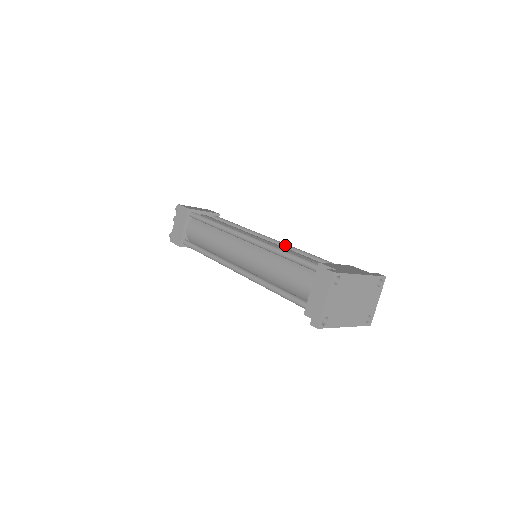
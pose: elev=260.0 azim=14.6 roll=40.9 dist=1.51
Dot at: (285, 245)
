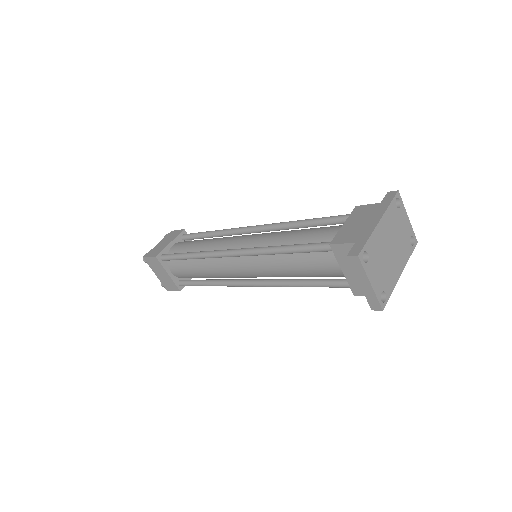
Dot at: (273, 227)
